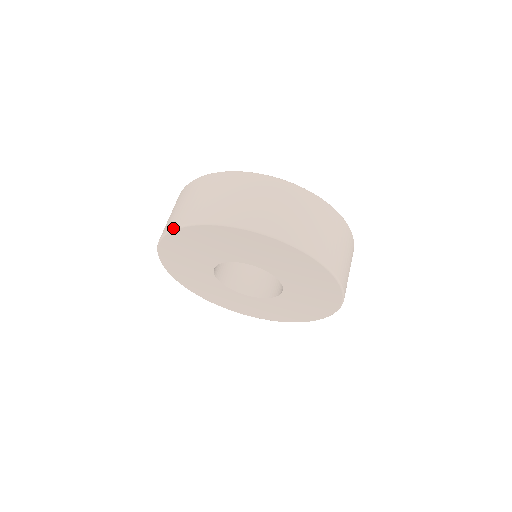
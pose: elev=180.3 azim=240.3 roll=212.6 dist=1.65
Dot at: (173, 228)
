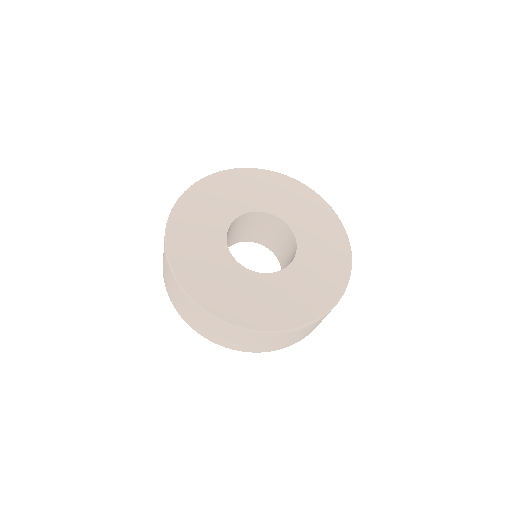
Dot at: (236, 168)
